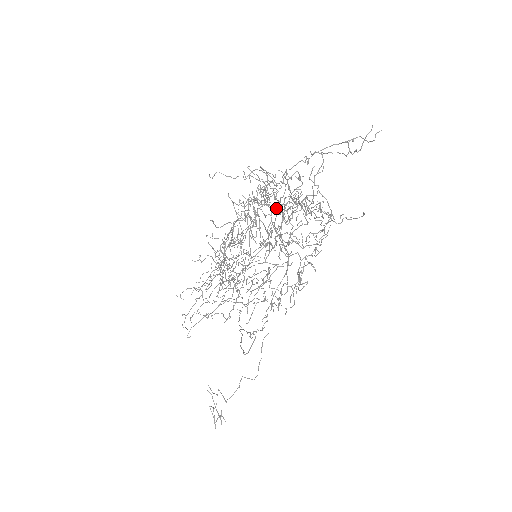
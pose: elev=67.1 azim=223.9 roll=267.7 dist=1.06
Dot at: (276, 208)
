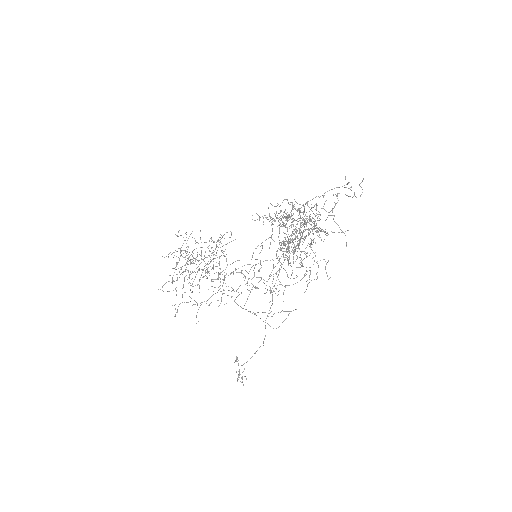
Dot at: occluded
